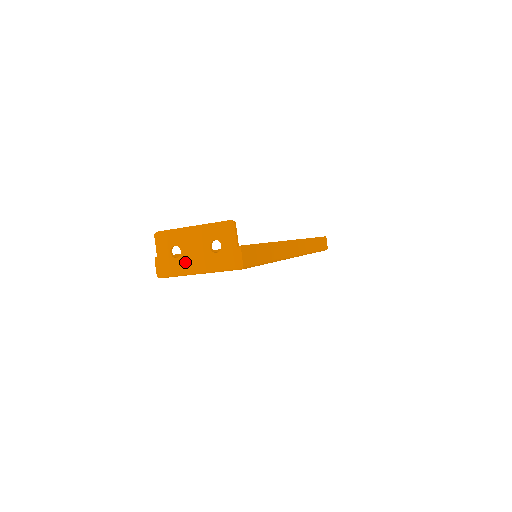
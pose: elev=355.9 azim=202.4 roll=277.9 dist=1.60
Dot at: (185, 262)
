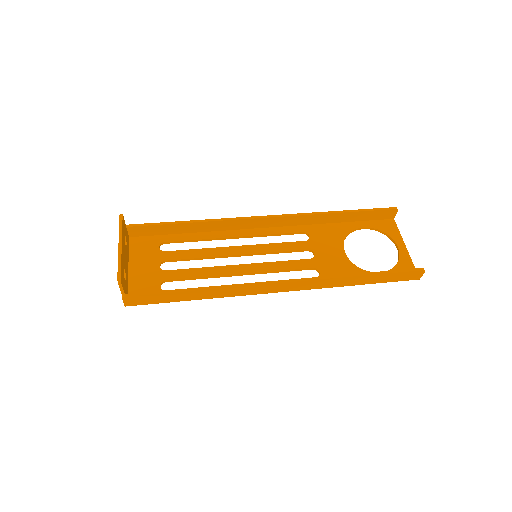
Dot at: occluded
